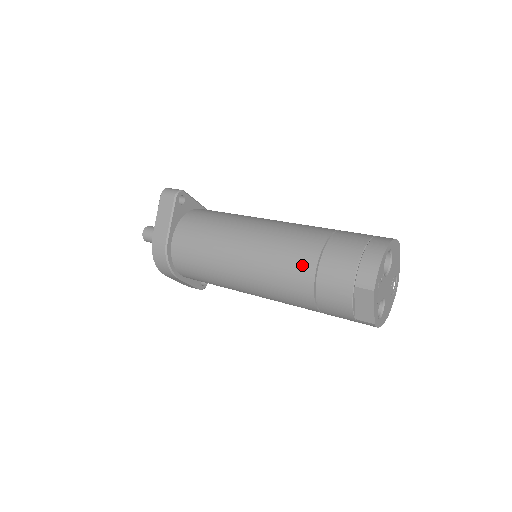
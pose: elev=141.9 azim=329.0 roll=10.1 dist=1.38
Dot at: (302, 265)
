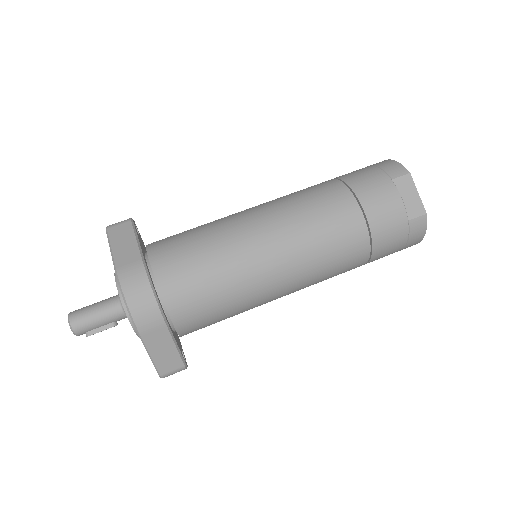
Dot at: (332, 192)
